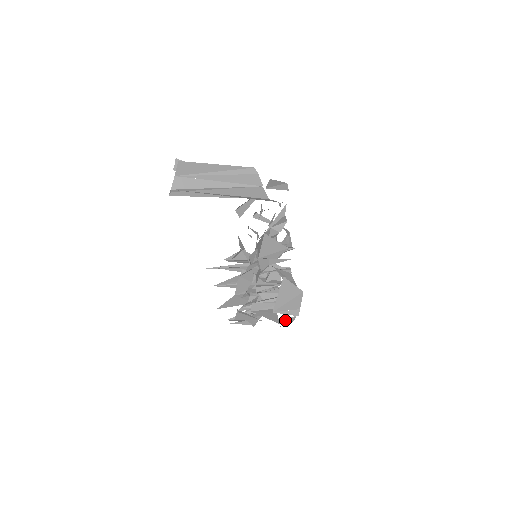
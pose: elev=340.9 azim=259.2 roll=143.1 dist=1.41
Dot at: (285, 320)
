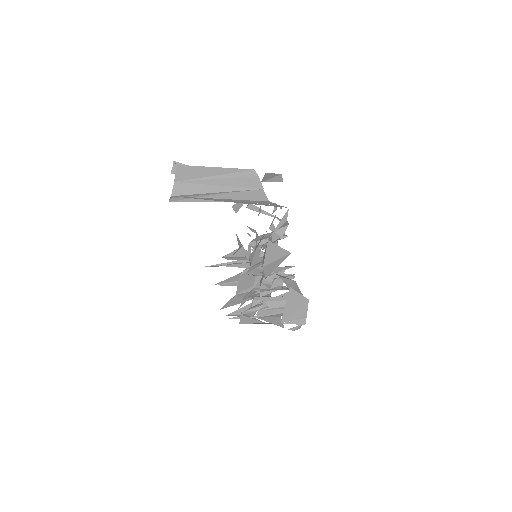
Dot at: (292, 329)
